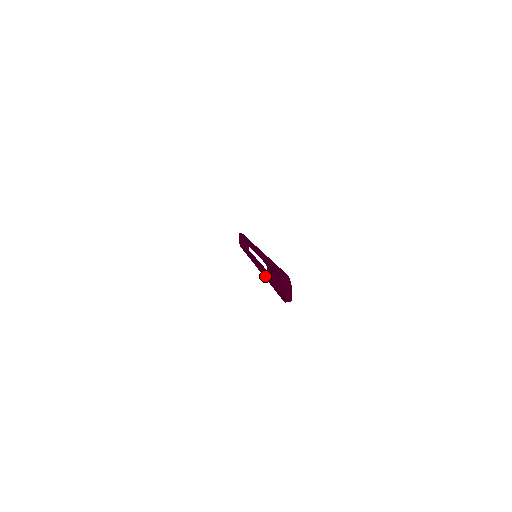
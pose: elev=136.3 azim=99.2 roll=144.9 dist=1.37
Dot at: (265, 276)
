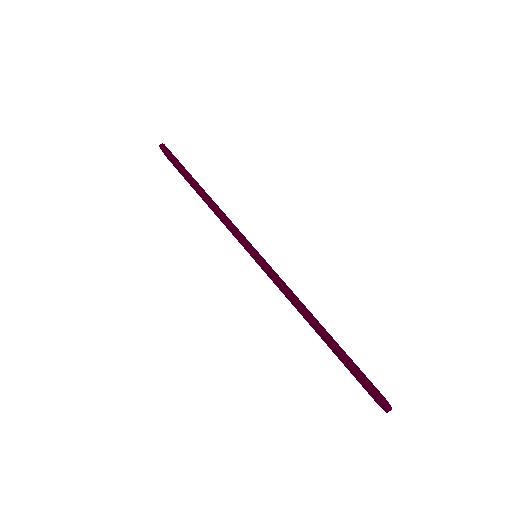
Dot at: (307, 321)
